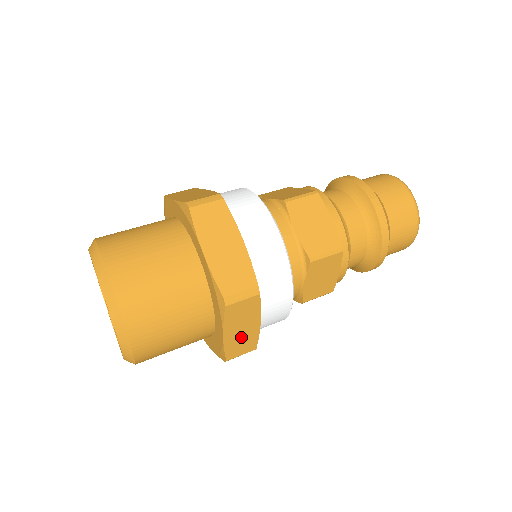
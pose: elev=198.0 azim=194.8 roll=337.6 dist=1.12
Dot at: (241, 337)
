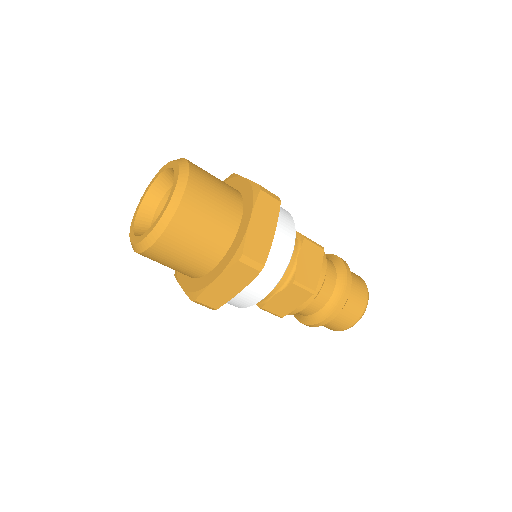
Dot at: (220, 291)
